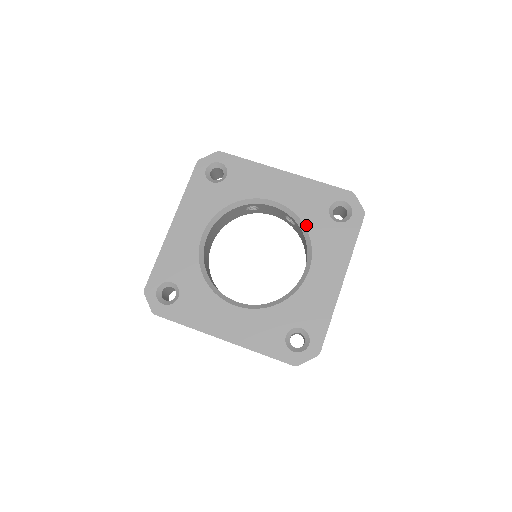
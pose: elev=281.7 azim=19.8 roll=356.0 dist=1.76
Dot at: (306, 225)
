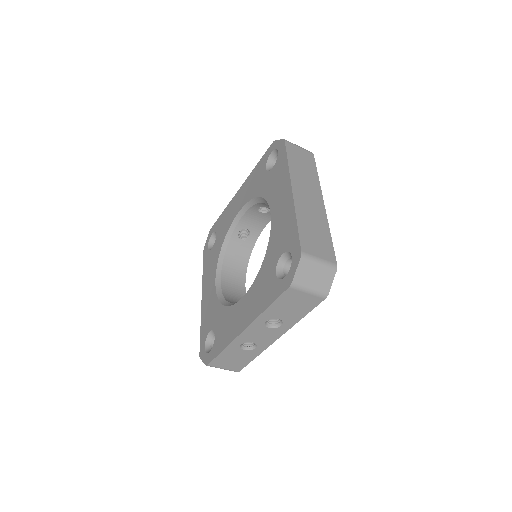
Dot at: (258, 196)
